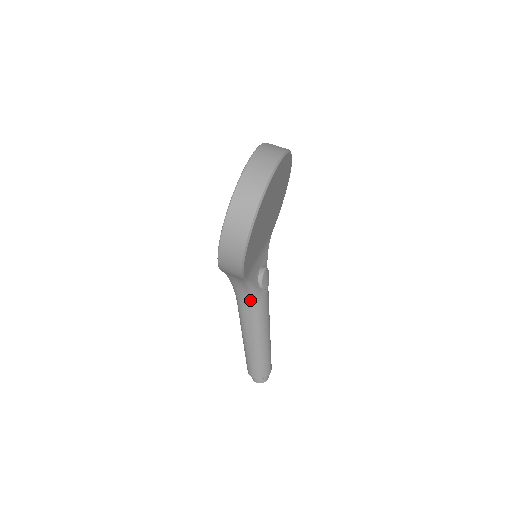
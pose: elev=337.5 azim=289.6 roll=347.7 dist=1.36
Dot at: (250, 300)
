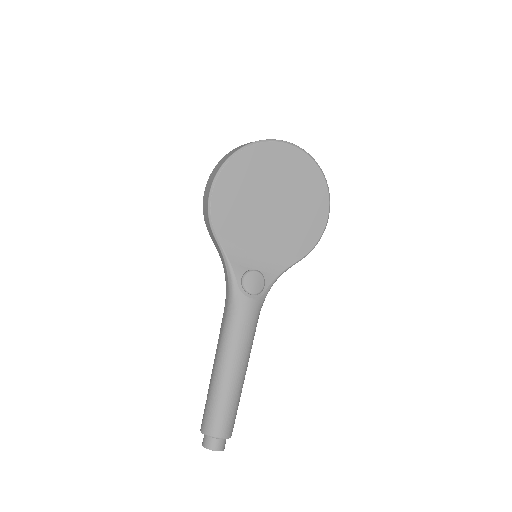
Dot at: (228, 296)
